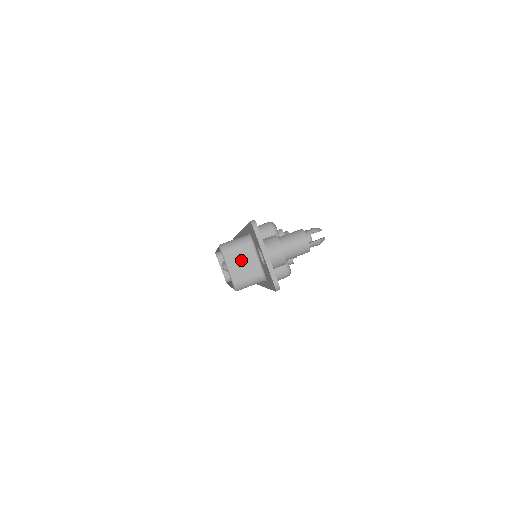
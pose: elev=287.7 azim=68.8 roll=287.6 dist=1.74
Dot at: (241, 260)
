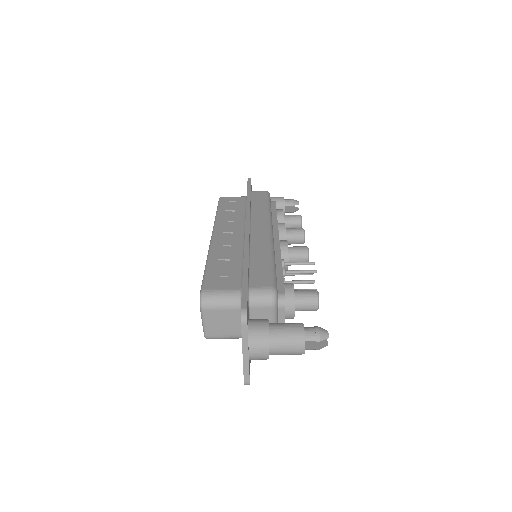
Dot at: (221, 318)
